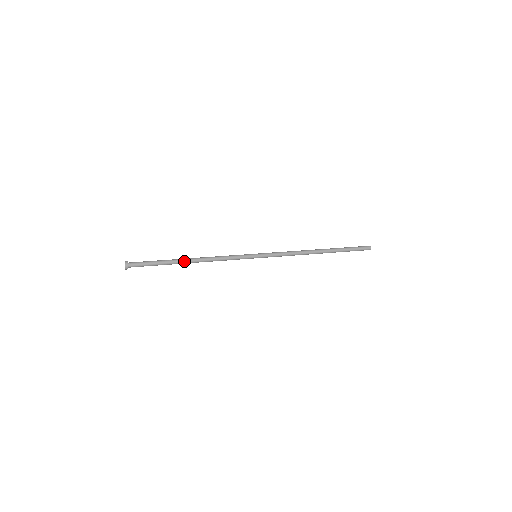
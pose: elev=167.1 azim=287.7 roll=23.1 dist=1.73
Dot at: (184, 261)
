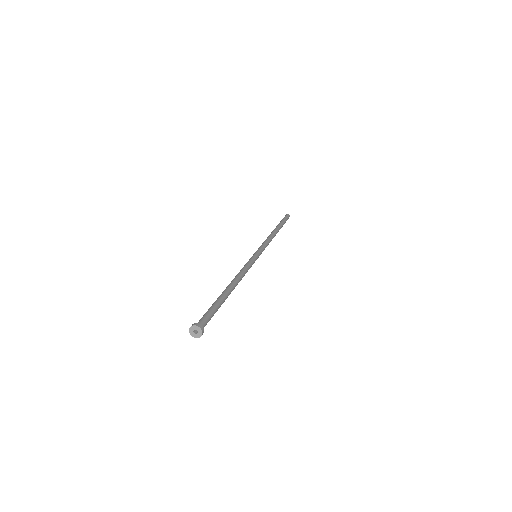
Dot at: (229, 290)
